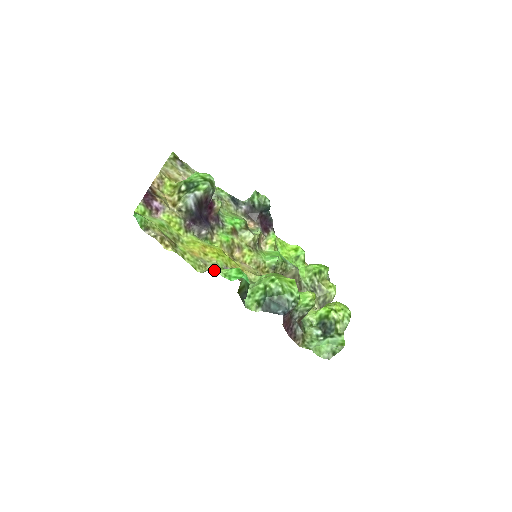
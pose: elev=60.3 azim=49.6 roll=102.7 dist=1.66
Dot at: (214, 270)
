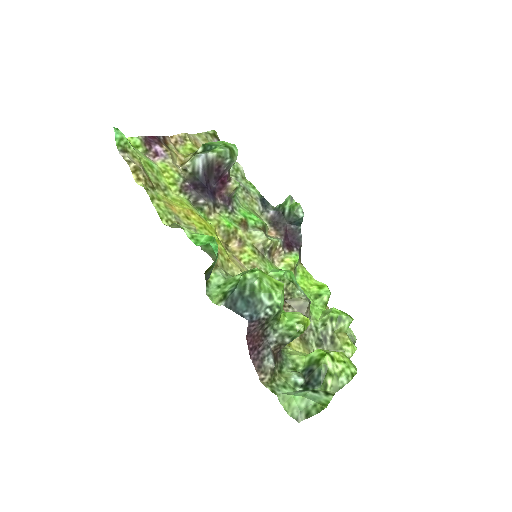
Dot at: (181, 226)
